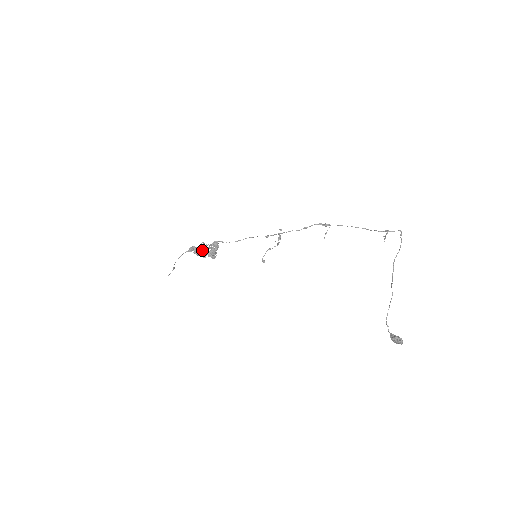
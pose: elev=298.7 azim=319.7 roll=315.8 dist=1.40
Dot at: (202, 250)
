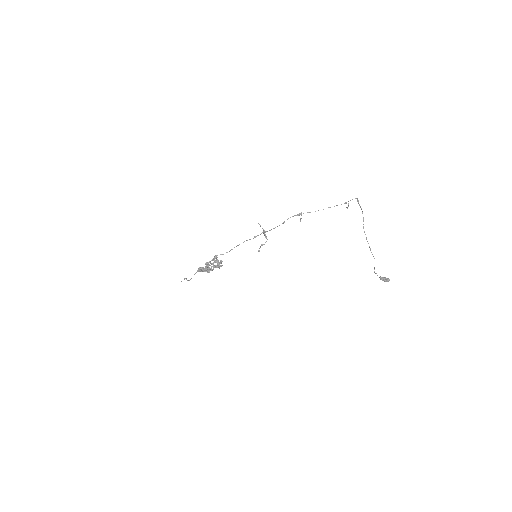
Dot at: (209, 268)
